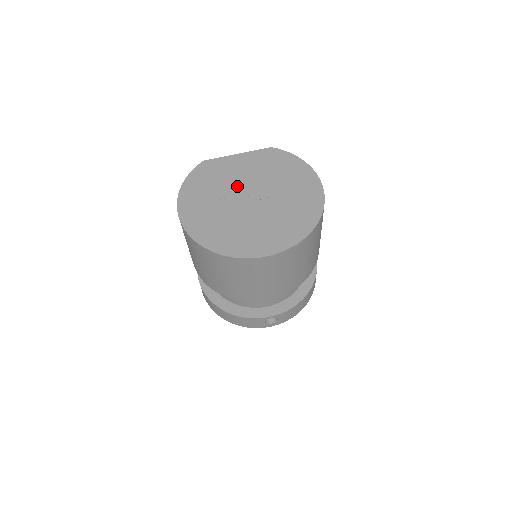
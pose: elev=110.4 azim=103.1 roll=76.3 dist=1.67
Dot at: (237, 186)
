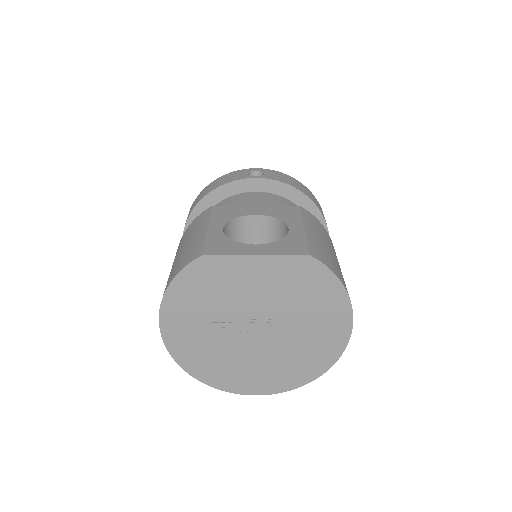
Dot at: (242, 309)
